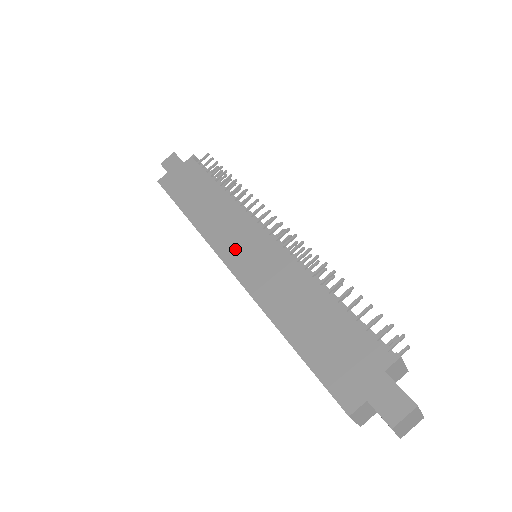
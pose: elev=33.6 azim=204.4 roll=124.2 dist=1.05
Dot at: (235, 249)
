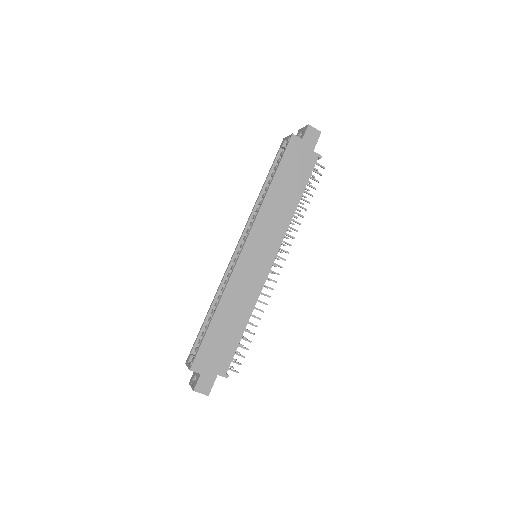
Dot at: (256, 247)
